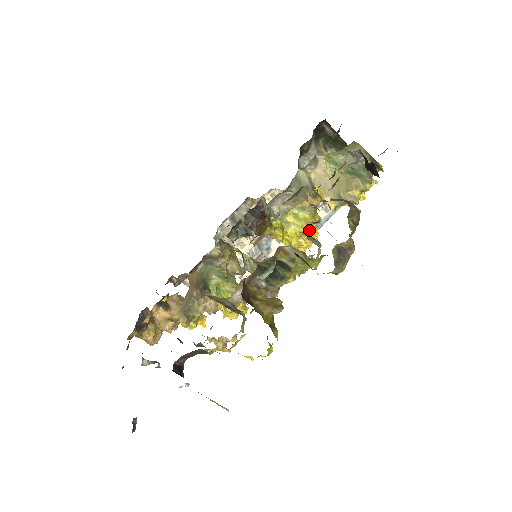
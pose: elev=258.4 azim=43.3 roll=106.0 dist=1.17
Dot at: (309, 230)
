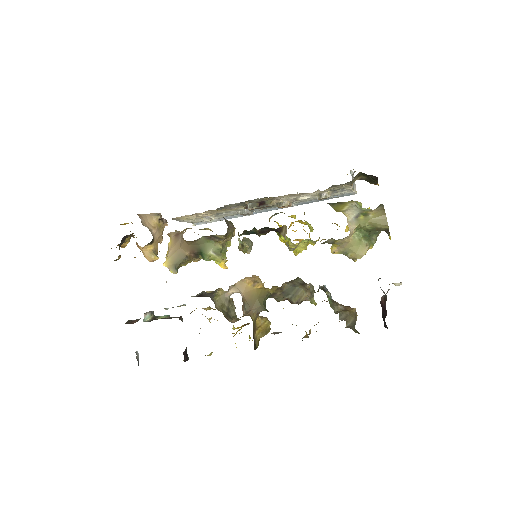
Dot at: occluded
